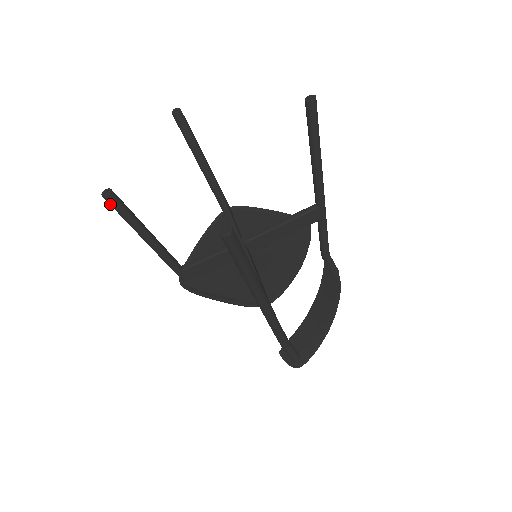
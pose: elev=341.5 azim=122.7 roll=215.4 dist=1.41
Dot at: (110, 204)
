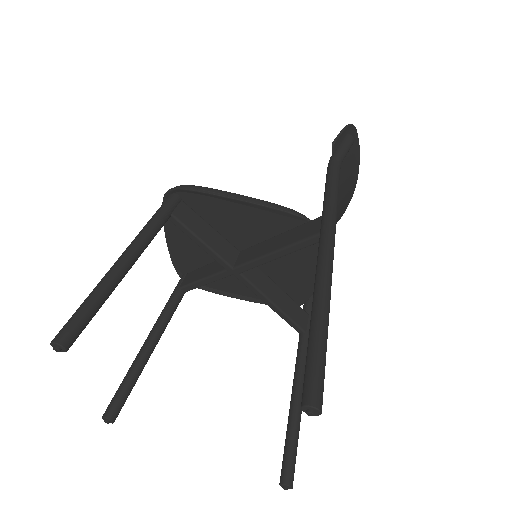
Dot at: occluded
